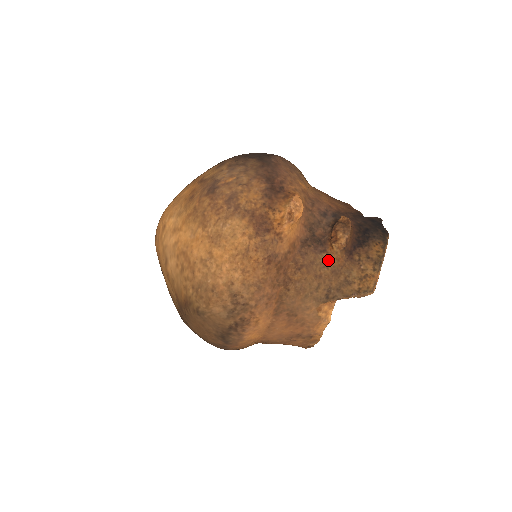
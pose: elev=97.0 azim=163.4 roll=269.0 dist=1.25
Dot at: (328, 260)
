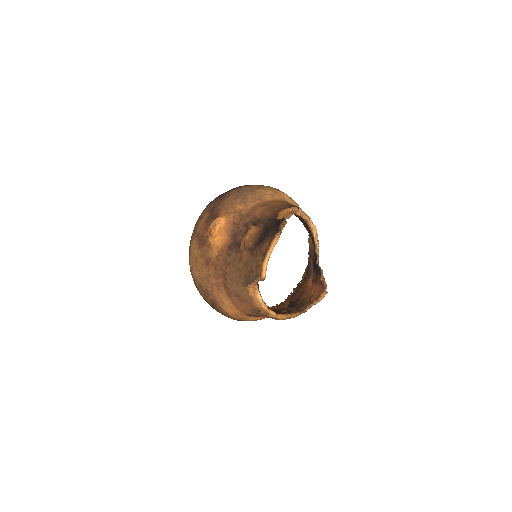
Dot at: (241, 257)
